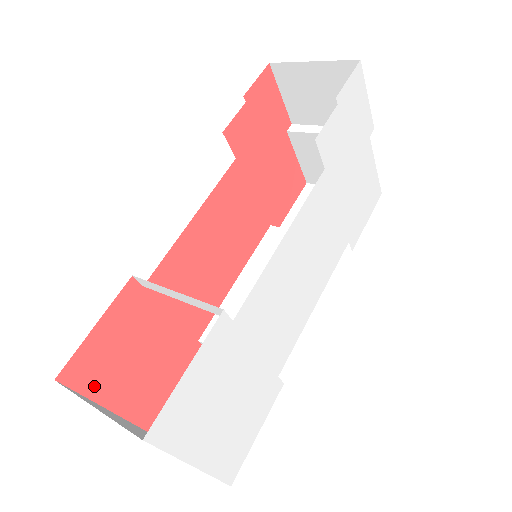
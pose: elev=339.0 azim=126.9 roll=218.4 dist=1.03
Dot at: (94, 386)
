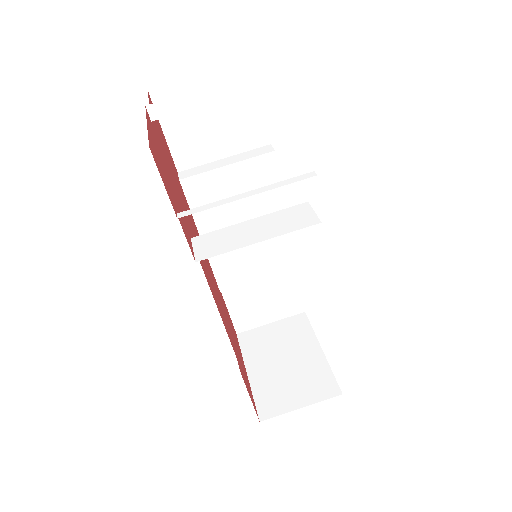
Dot at: (250, 390)
